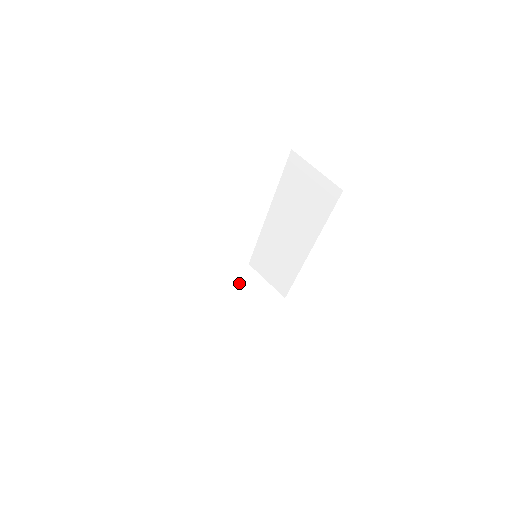
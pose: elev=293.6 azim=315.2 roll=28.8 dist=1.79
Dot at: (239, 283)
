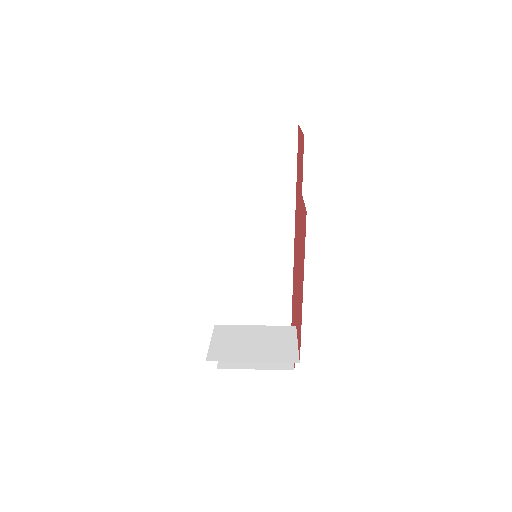
Dot at: occluded
